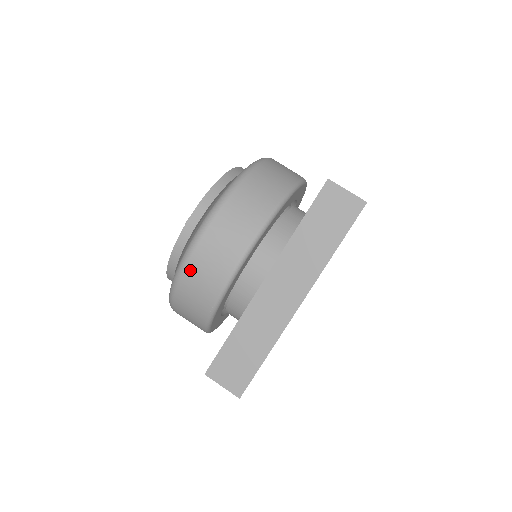
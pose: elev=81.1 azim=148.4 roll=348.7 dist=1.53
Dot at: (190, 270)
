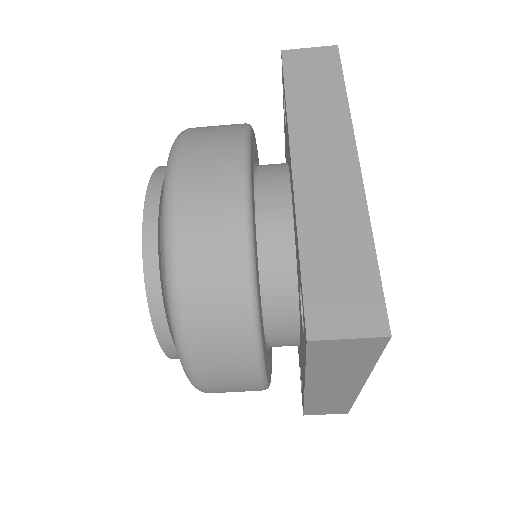
Dot at: occluded
